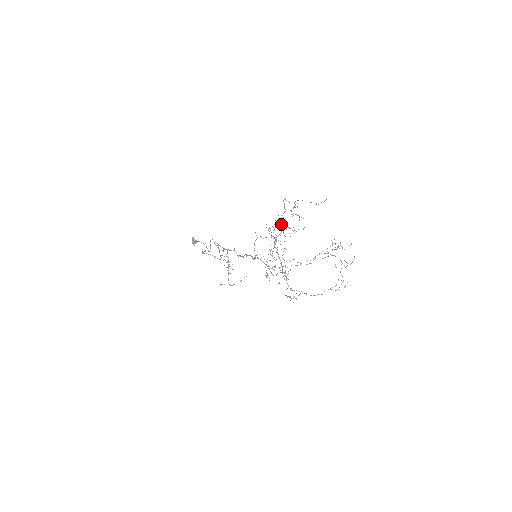
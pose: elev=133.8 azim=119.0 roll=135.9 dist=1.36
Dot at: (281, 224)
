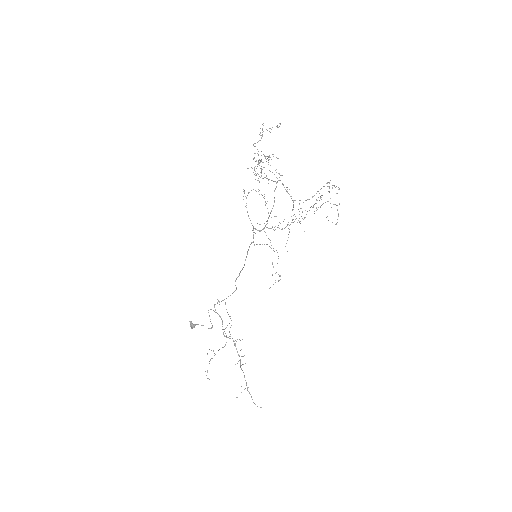
Dot at: occluded
